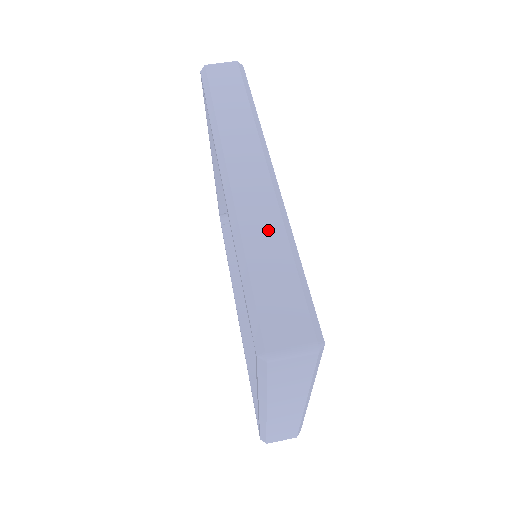
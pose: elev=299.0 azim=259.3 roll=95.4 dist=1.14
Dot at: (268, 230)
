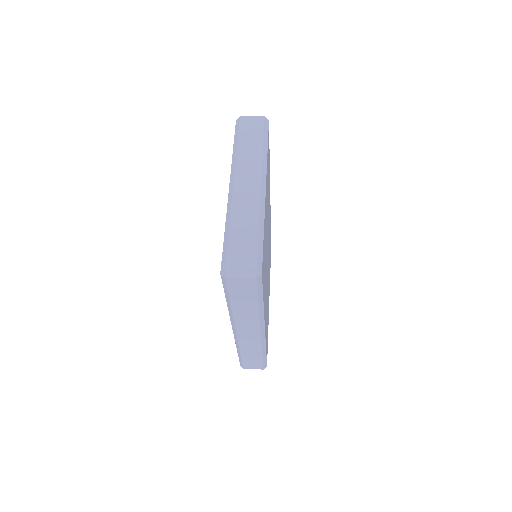
Dot at: occluded
